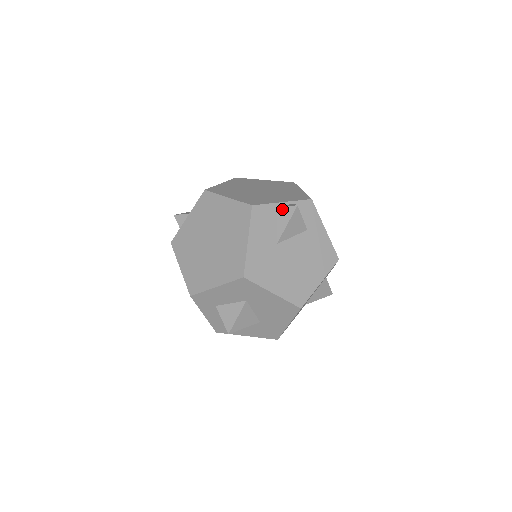
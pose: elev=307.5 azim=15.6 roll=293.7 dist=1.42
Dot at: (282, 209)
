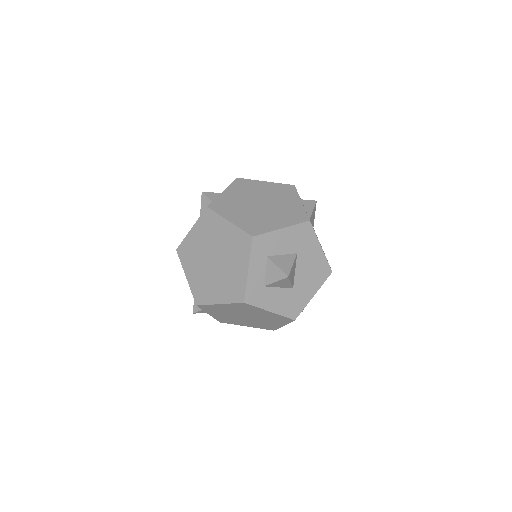
Dot at: (306, 201)
